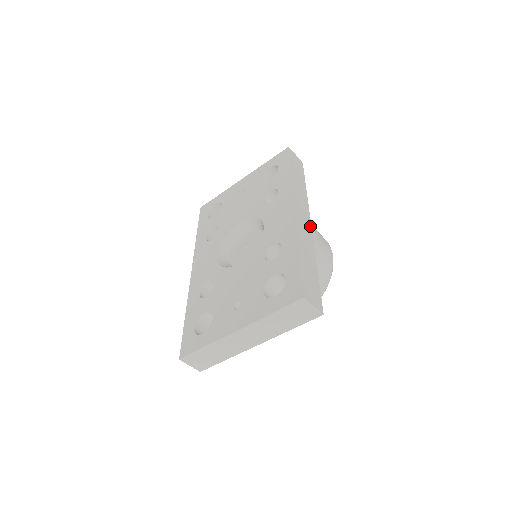
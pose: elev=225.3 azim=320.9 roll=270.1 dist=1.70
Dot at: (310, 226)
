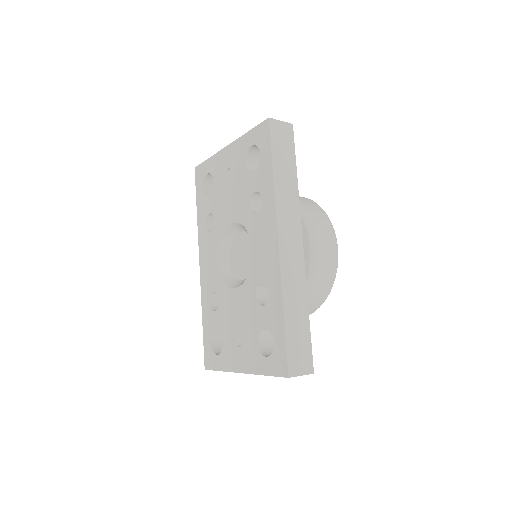
Dot at: (301, 248)
